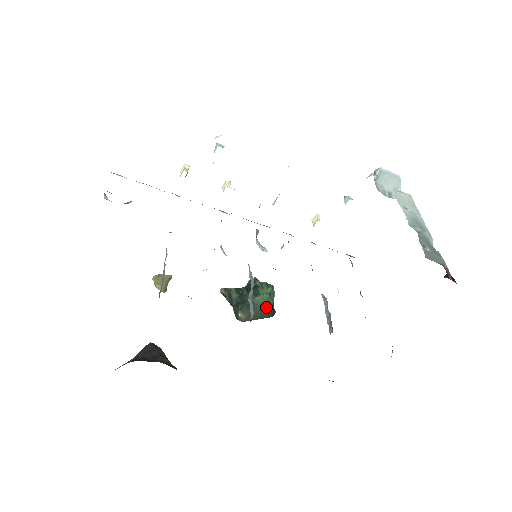
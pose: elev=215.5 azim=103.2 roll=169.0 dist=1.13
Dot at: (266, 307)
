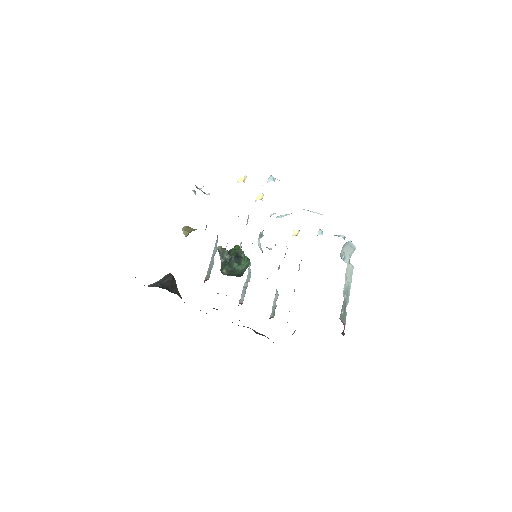
Dot at: (240, 273)
